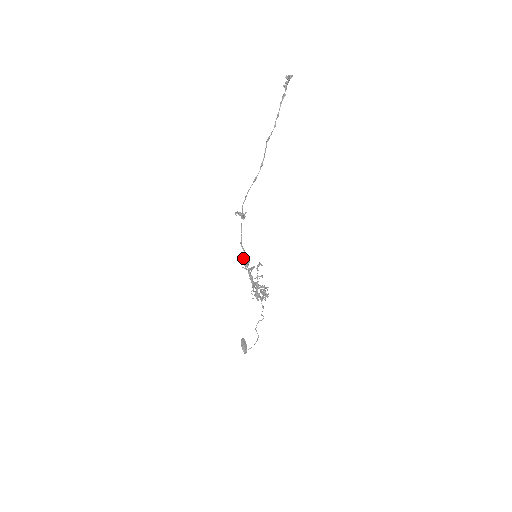
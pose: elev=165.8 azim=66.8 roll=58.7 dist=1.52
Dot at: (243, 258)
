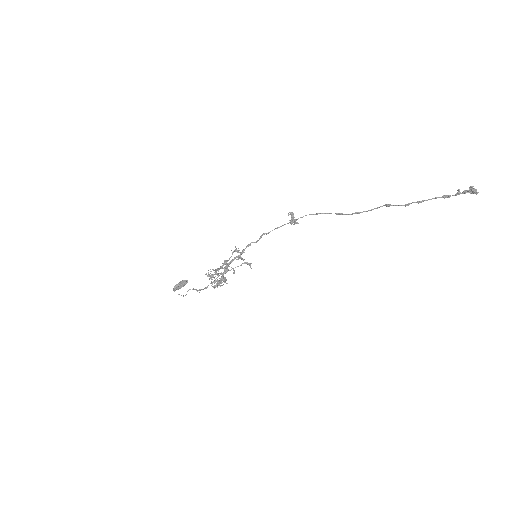
Dot at: (249, 244)
